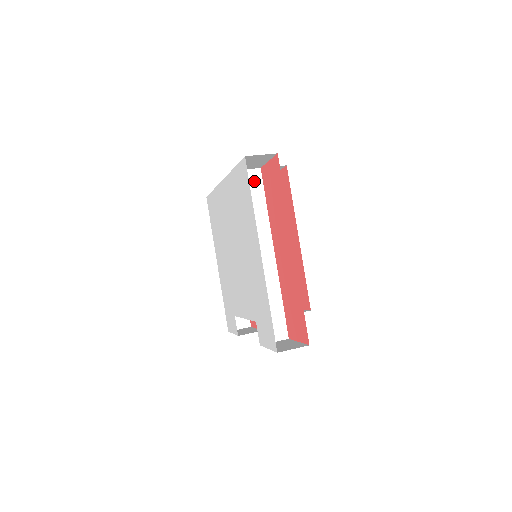
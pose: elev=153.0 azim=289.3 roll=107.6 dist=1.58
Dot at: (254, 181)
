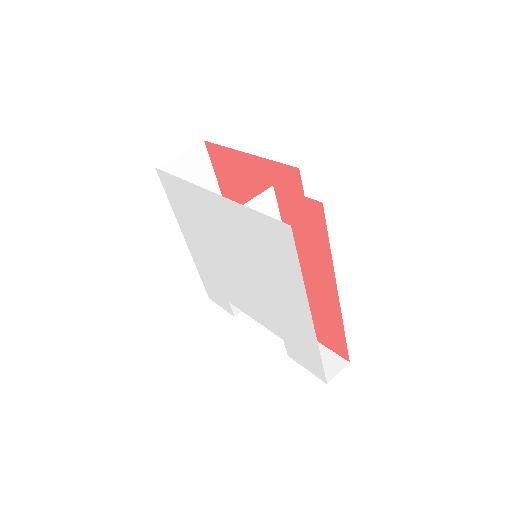
Dot at: (268, 205)
